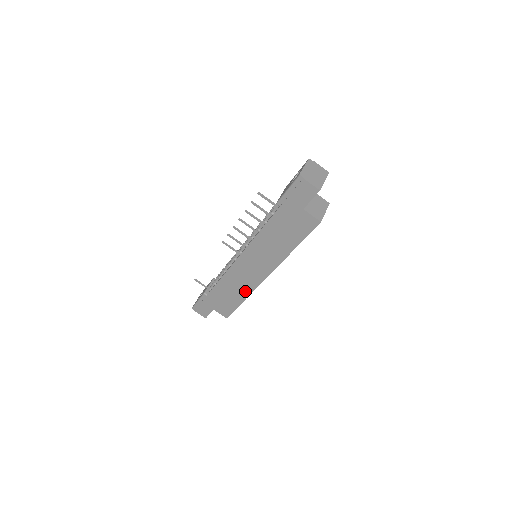
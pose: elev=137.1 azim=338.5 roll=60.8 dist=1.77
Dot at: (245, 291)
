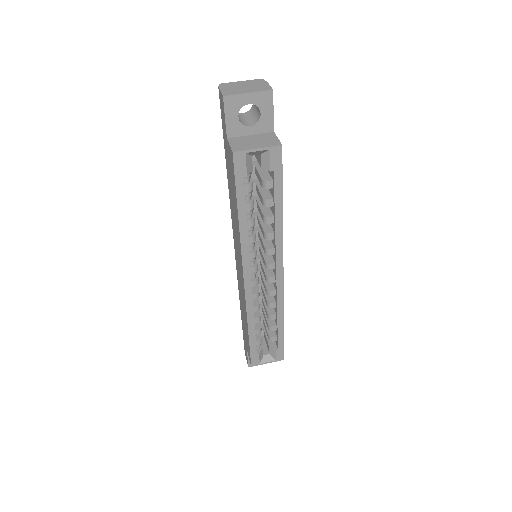
Dot at: (245, 311)
